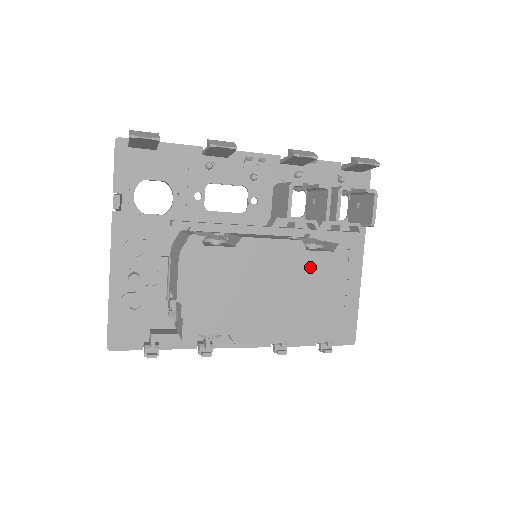
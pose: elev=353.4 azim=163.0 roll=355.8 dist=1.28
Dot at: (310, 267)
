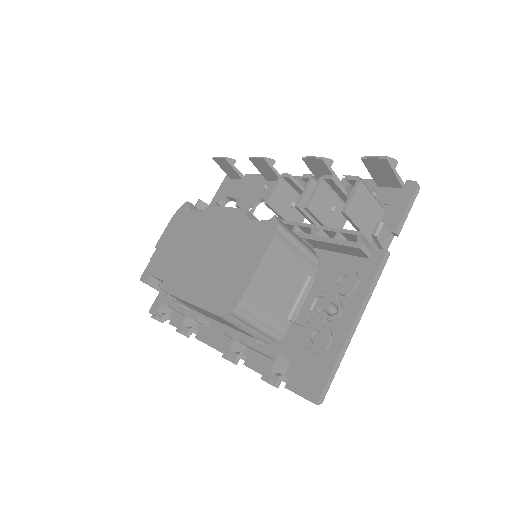
Dot at: (241, 234)
